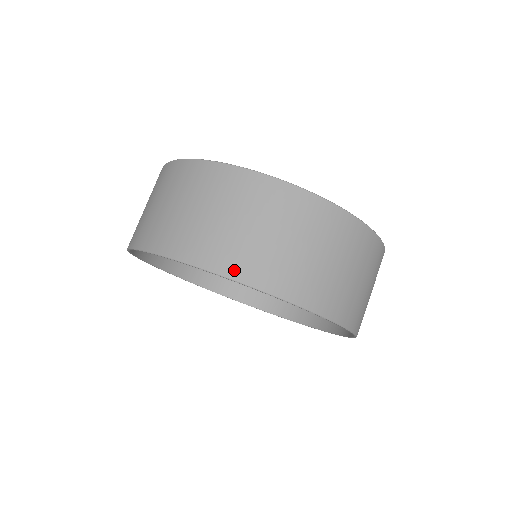
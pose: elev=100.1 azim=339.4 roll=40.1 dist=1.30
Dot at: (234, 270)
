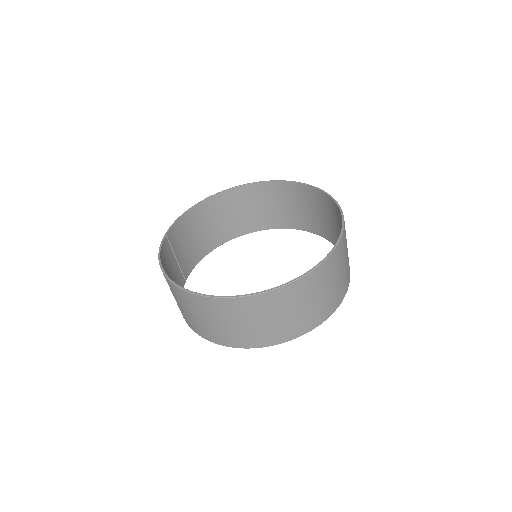
Dot at: (308, 328)
